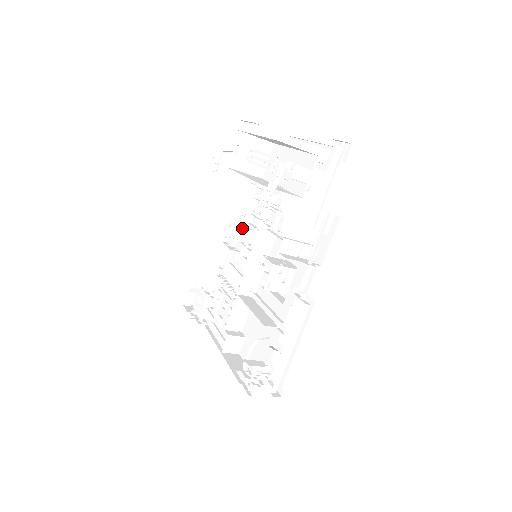
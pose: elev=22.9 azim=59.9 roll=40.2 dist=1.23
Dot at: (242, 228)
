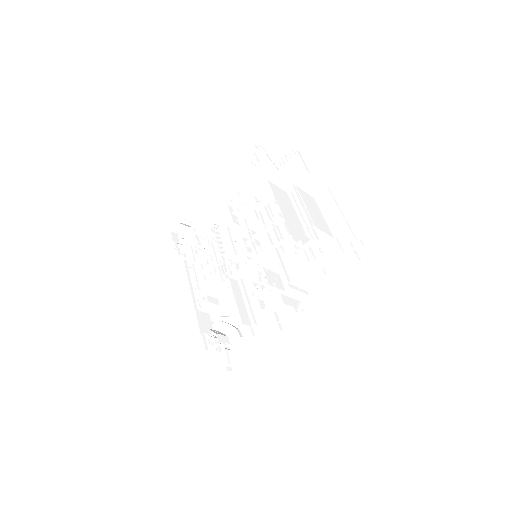
Dot at: (250, 206)
